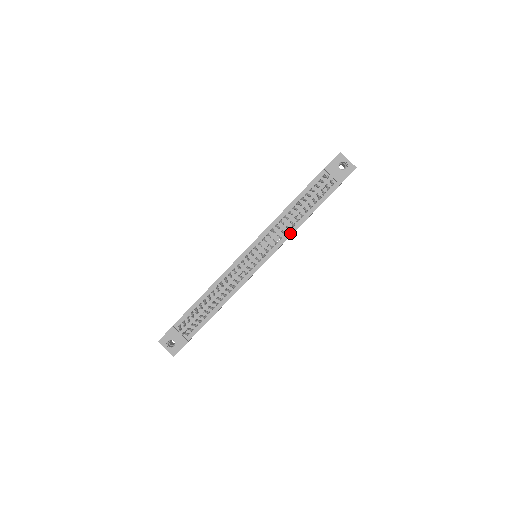
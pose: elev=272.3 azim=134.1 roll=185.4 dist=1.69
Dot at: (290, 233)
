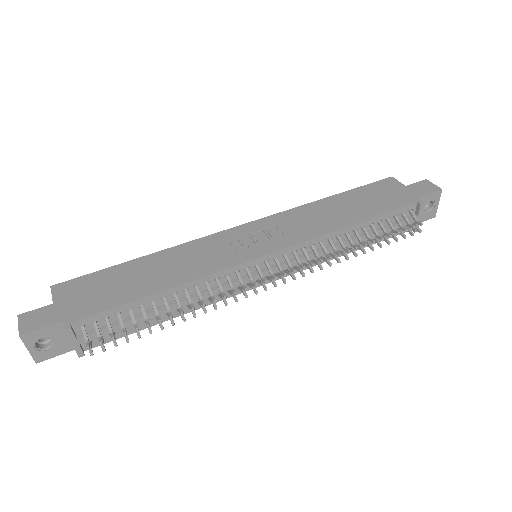
Dot at: occluded
